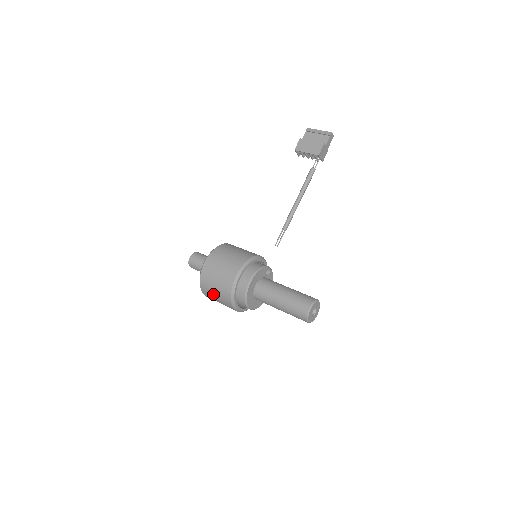
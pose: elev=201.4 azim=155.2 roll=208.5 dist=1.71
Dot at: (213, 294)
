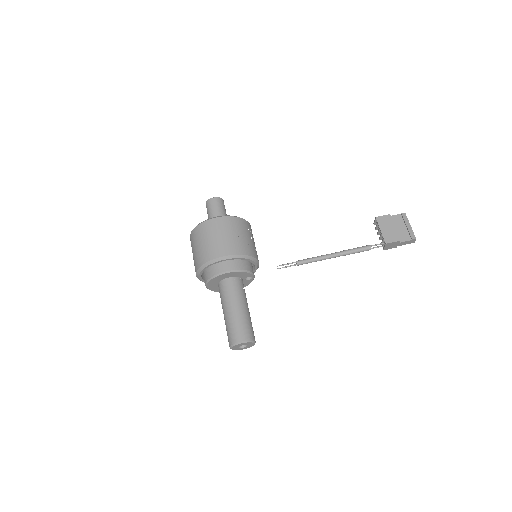
Dot at: (195, 246)
